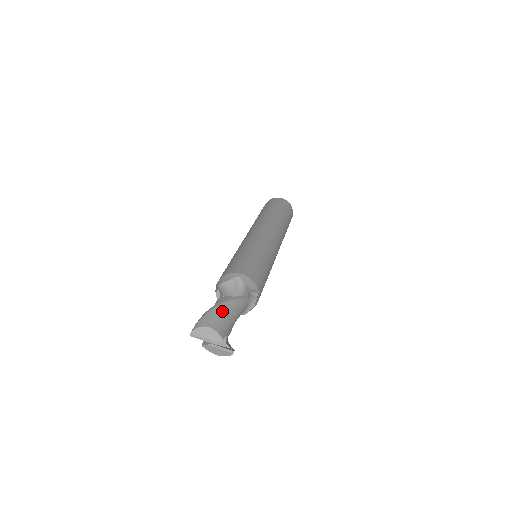
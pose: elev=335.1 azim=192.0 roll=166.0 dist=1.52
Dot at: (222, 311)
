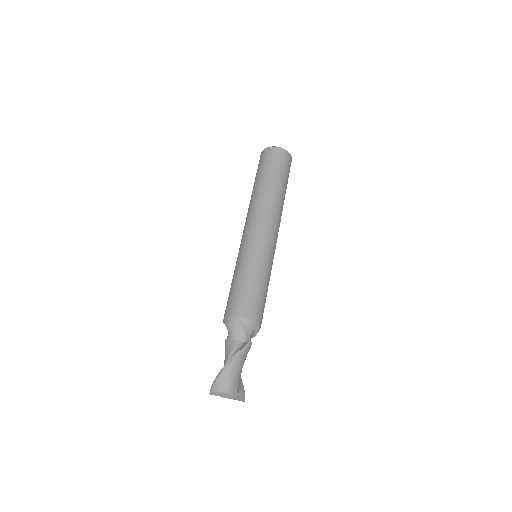
Dot at: (230, 372)
